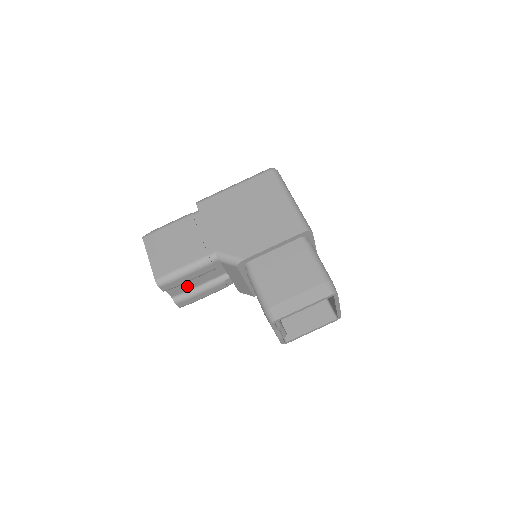
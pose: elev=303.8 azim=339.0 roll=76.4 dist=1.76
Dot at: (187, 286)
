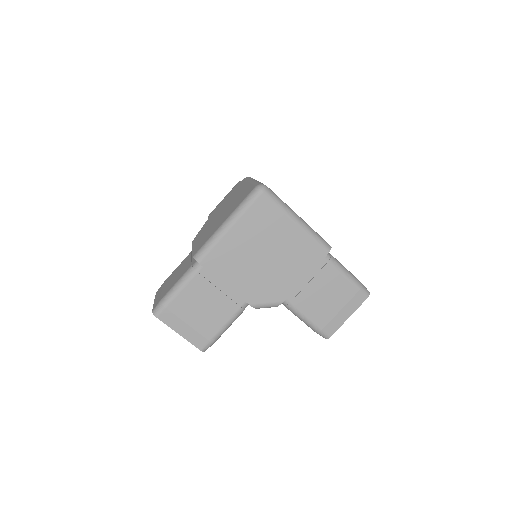
Dot at: occluded
